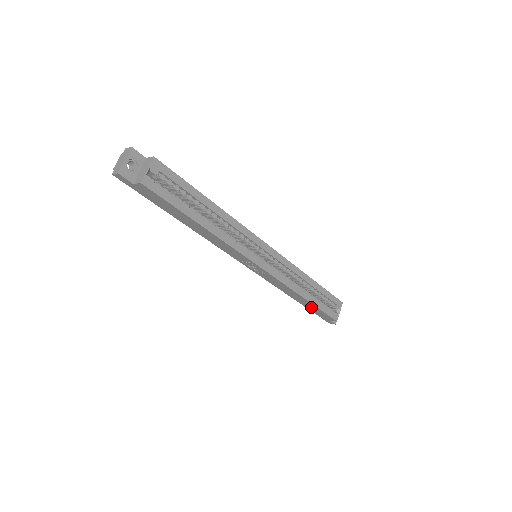
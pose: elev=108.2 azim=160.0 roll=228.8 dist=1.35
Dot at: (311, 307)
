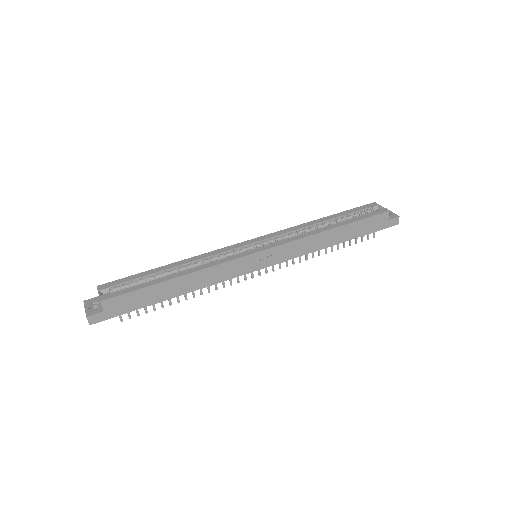
Dot at: (355, 230)
